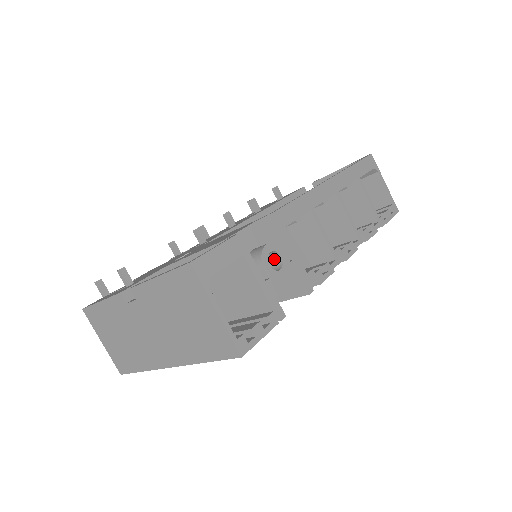
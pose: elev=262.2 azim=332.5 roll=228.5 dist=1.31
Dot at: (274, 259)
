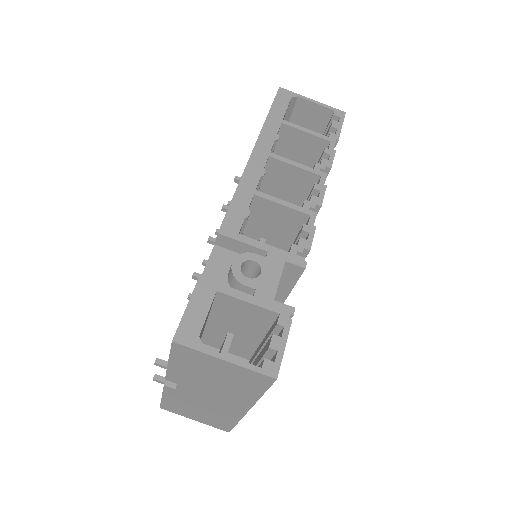
Dot at: (251, 266)
